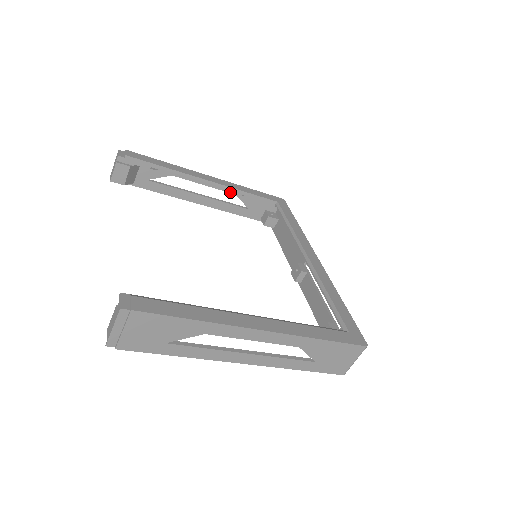
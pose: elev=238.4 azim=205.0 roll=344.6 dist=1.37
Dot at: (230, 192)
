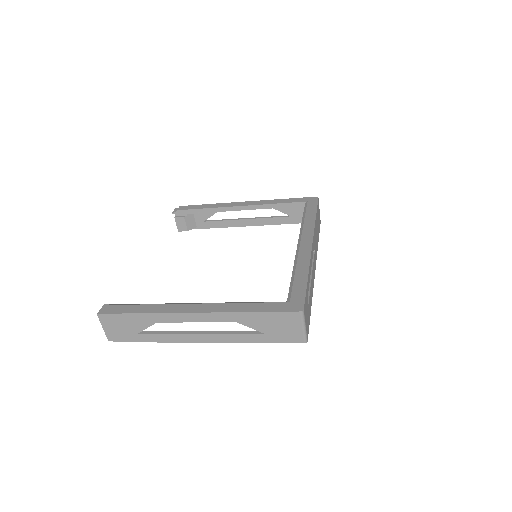
Dot at: (267, 208)
